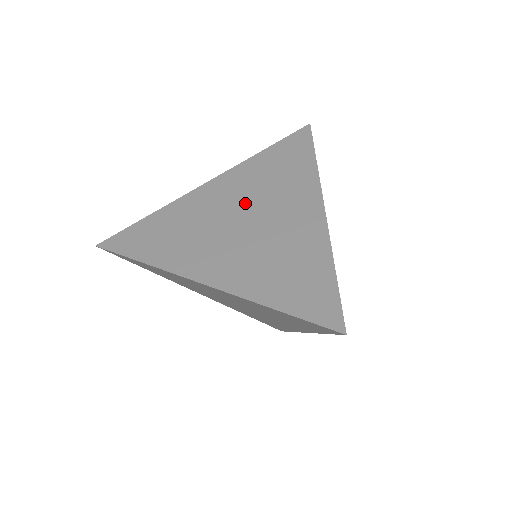
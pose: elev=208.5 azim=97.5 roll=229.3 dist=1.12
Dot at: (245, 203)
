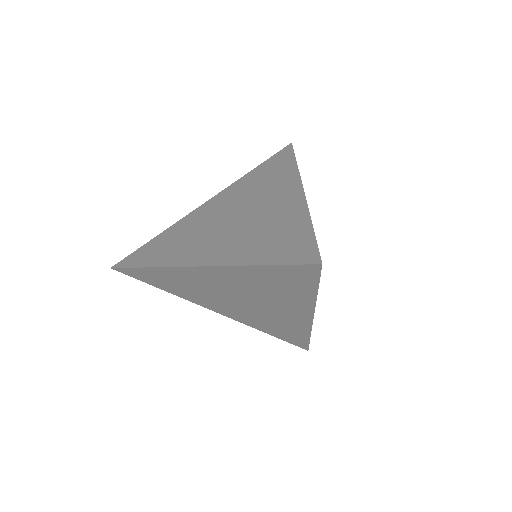
Dot at: (236, 205)
